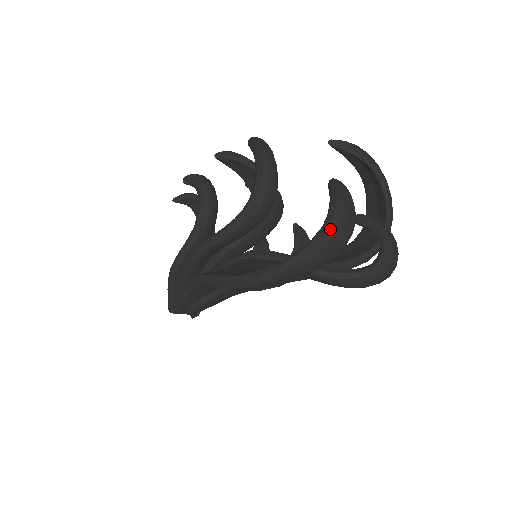
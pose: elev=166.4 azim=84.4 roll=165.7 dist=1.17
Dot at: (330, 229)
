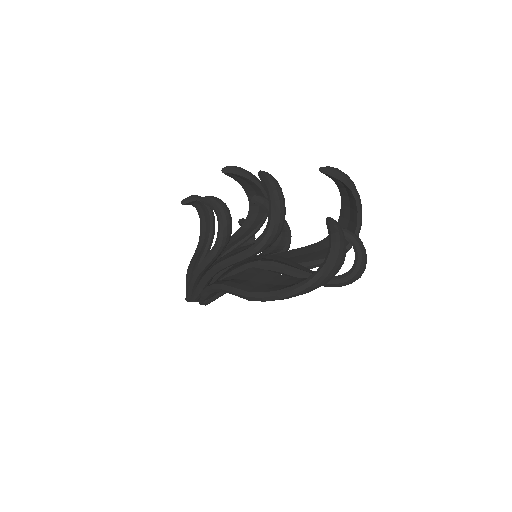
Dot at: (331, 265)
